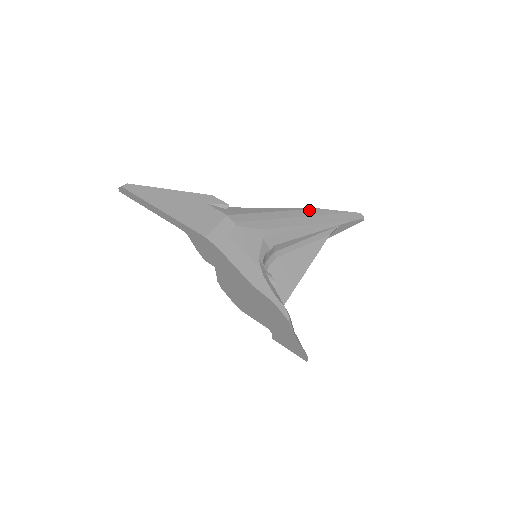
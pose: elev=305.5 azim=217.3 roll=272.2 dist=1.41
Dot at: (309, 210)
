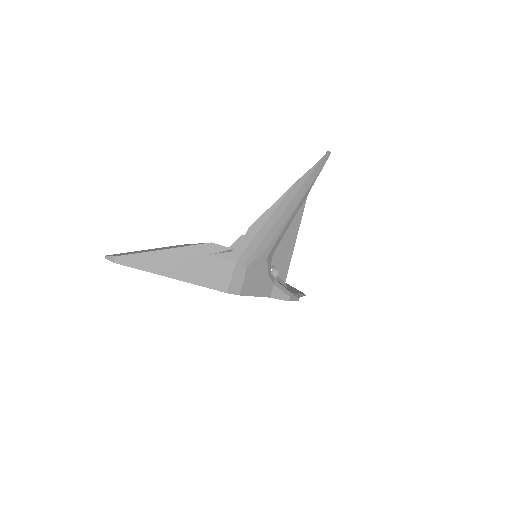
Dot at: (290, 191)
